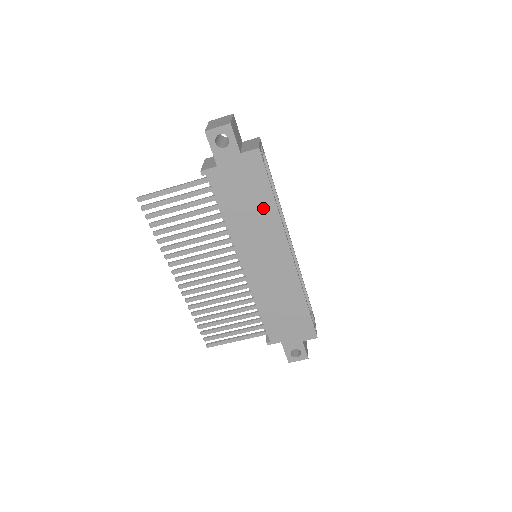
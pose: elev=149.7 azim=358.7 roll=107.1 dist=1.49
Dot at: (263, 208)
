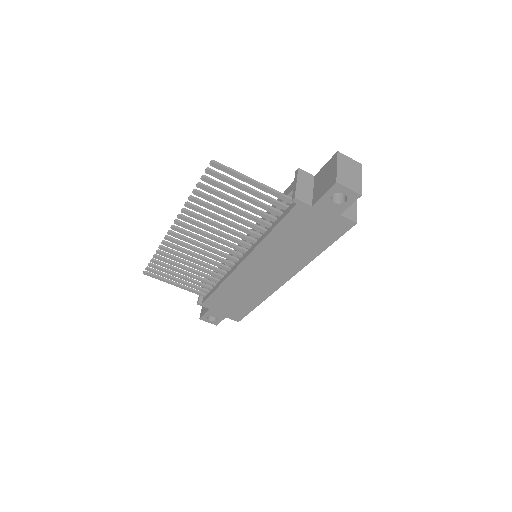
Dot at: (306, 250)
